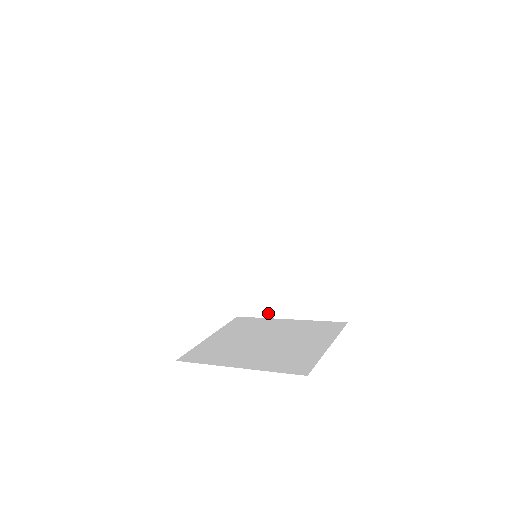
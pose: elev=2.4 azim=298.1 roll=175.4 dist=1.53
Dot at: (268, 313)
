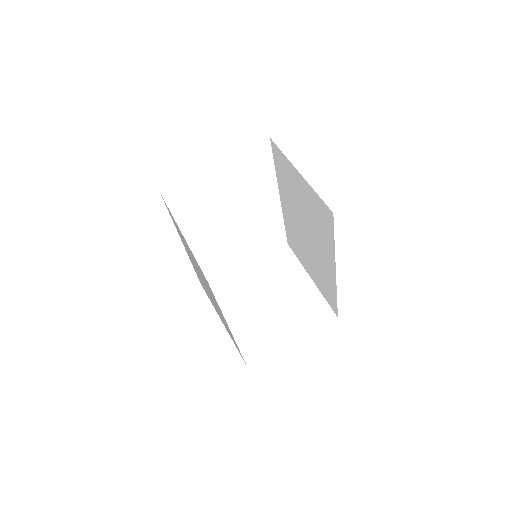
Dot at: (301, 261)
